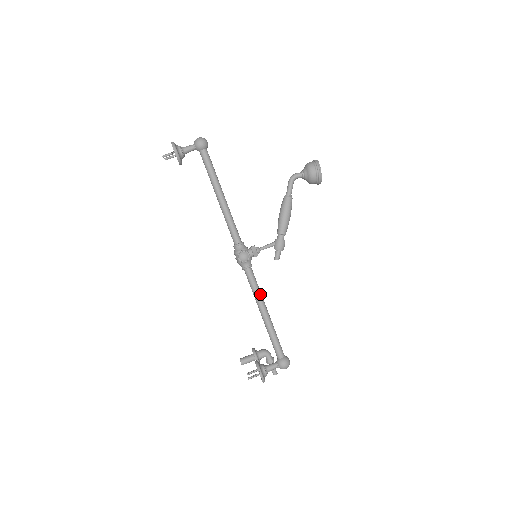
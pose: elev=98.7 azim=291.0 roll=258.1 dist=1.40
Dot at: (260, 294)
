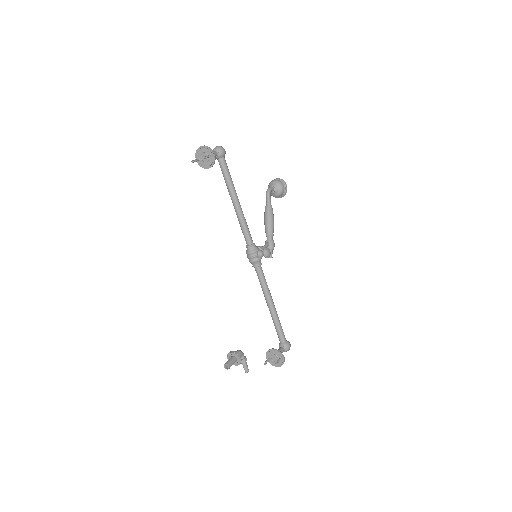
Dot at: (268, 288)
